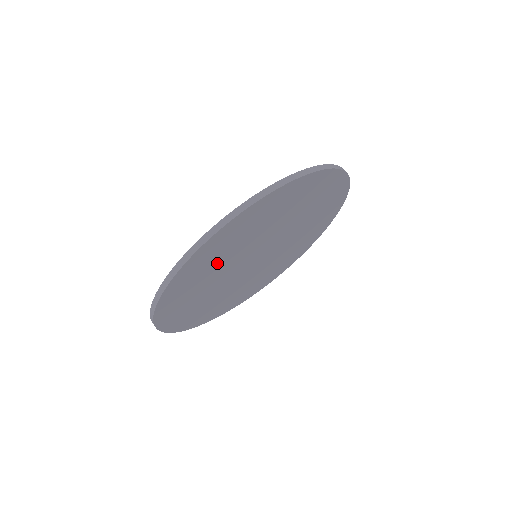
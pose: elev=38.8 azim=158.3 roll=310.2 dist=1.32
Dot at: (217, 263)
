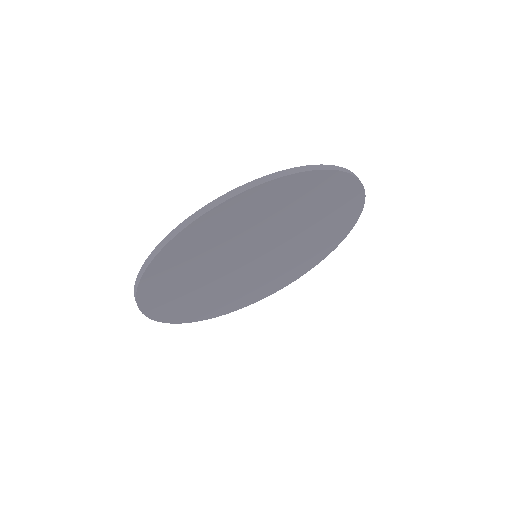
Dot at: (199, 262)
